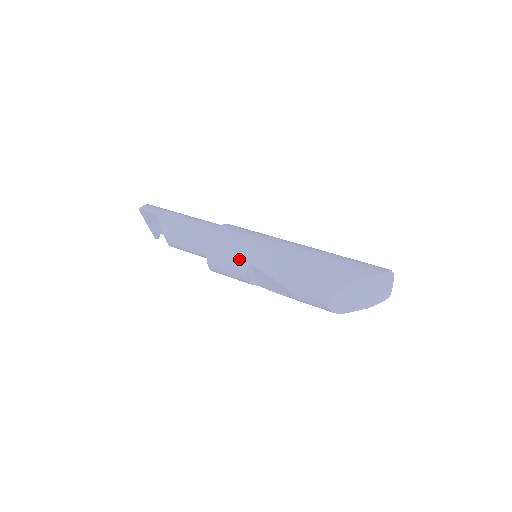
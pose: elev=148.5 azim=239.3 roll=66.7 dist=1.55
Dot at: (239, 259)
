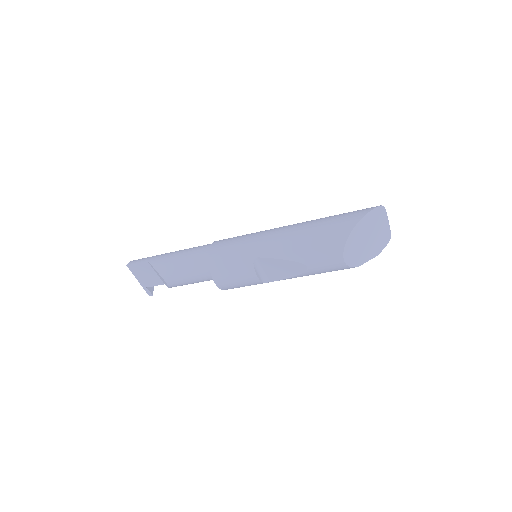
Dot at: (243, 258)
